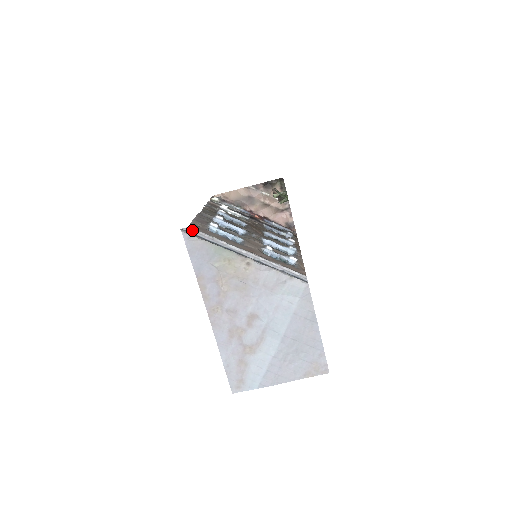
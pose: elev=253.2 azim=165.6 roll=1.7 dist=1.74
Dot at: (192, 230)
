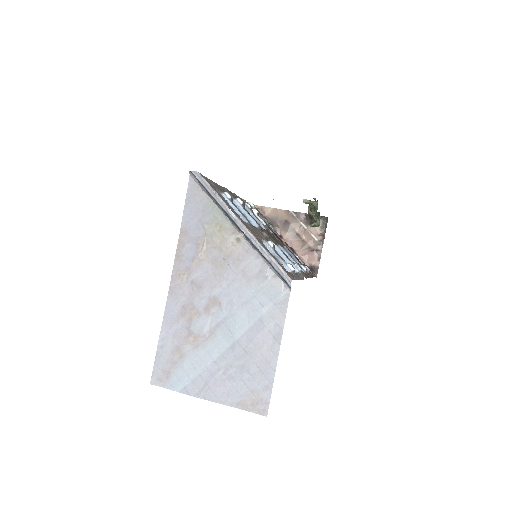
Dot at: (200, 176)
